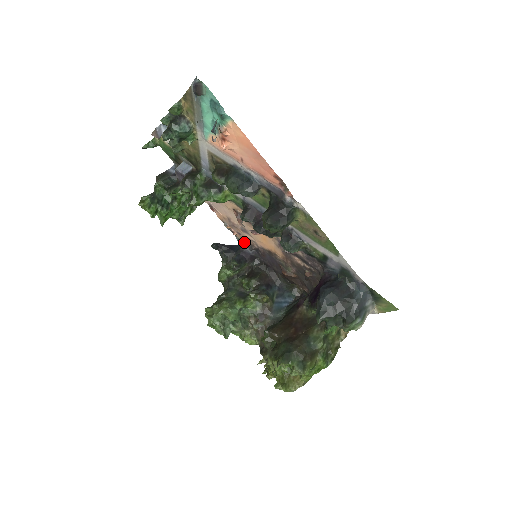
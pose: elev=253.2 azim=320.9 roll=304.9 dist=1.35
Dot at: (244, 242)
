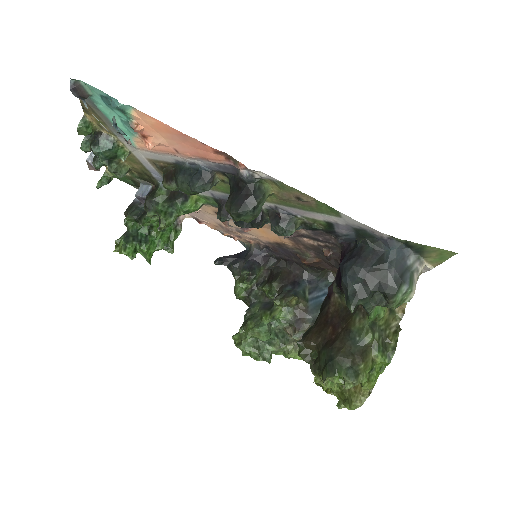
Dot at: (250, 244)
